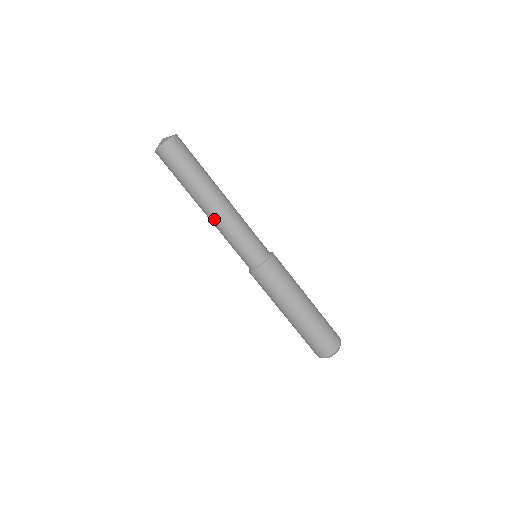
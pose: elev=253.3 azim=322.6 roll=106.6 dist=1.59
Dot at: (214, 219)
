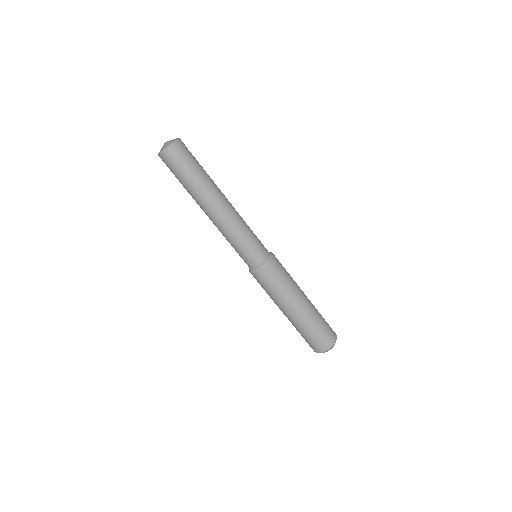
Dot at: occluded
